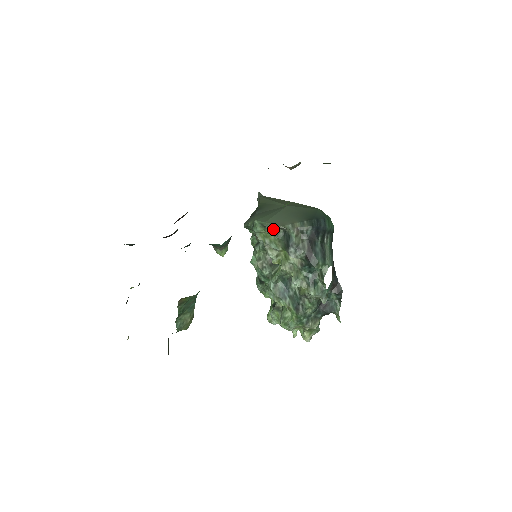
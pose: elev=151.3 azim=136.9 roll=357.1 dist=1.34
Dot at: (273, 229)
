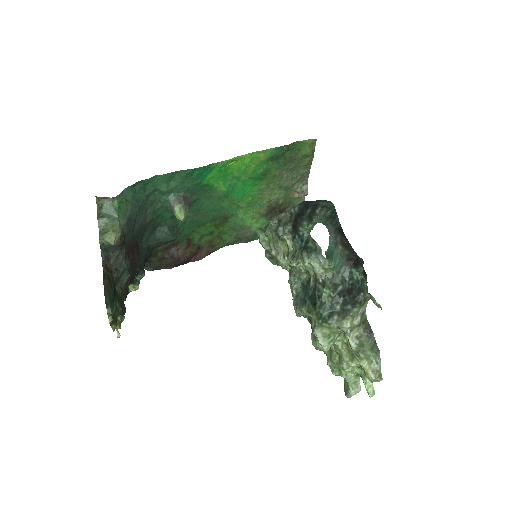
Dot at: (268, 226)
